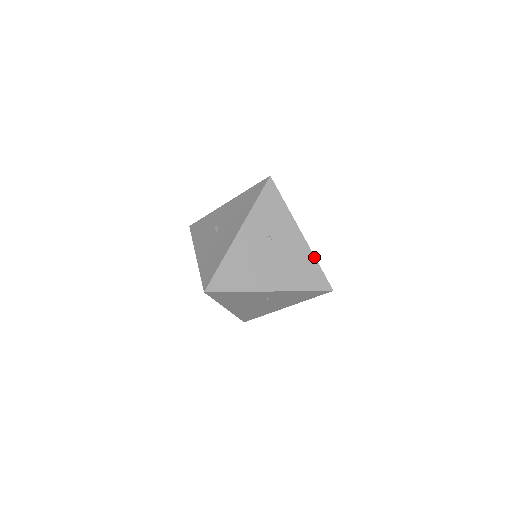
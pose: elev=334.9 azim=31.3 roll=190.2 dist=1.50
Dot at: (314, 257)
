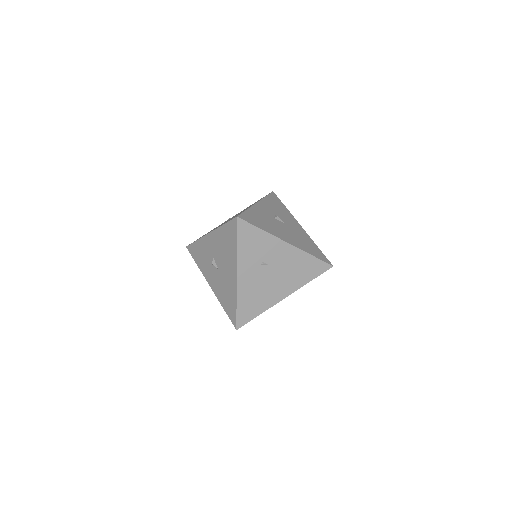
Dot at: (306, 253)
